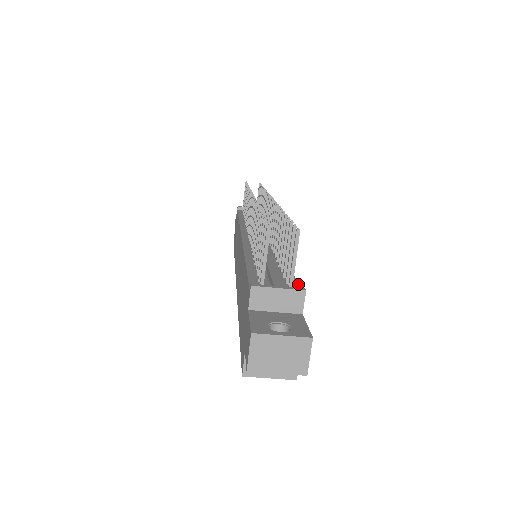
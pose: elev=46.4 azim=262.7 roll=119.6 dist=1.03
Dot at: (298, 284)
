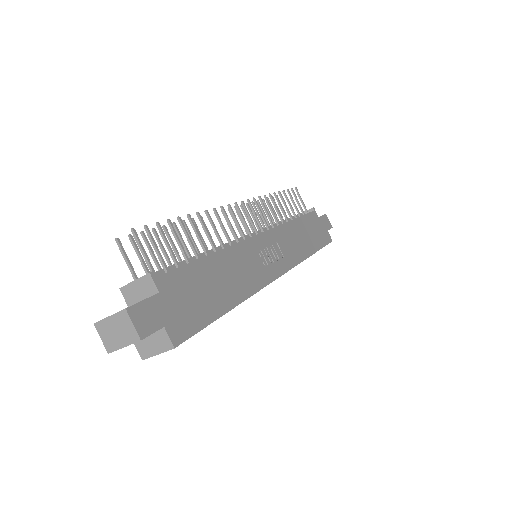
Dot at: (174, 269)
